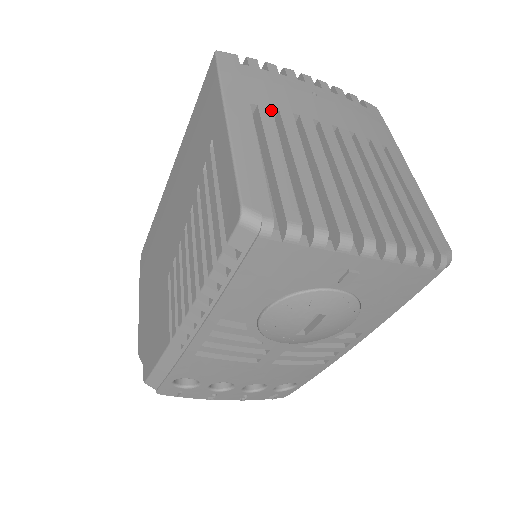
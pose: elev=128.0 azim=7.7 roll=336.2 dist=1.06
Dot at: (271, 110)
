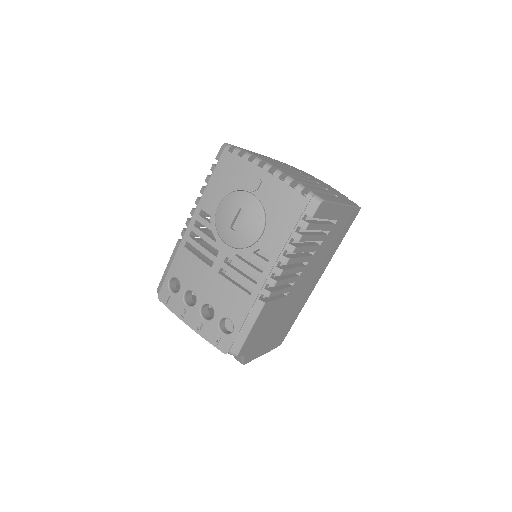
Dot at: (279, 162)
